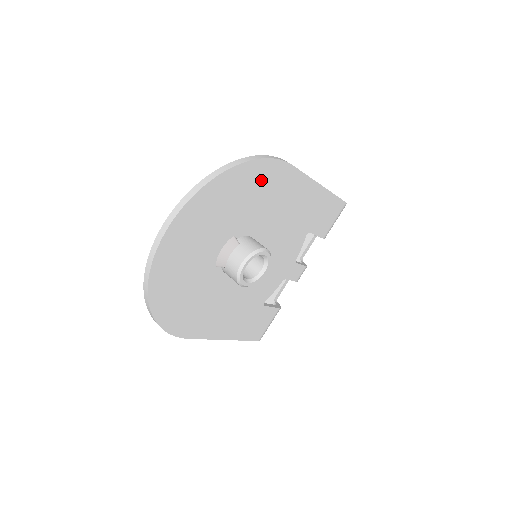
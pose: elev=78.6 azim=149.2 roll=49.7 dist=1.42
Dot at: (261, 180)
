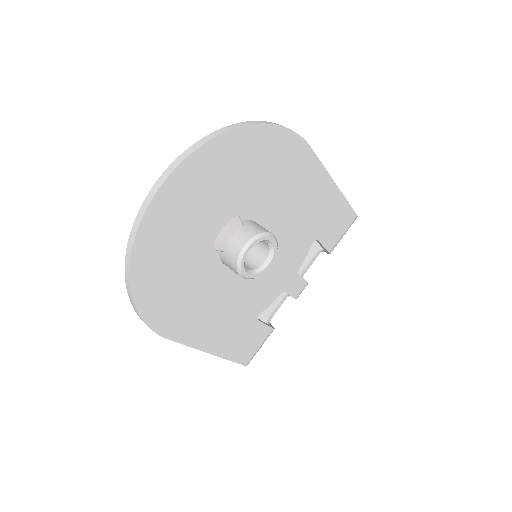
Dot at: (277, 153)
